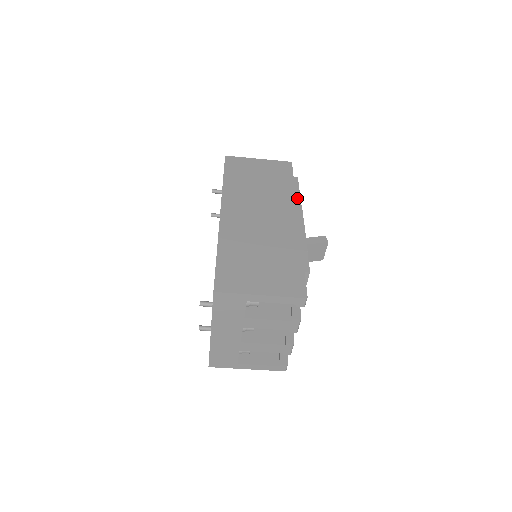
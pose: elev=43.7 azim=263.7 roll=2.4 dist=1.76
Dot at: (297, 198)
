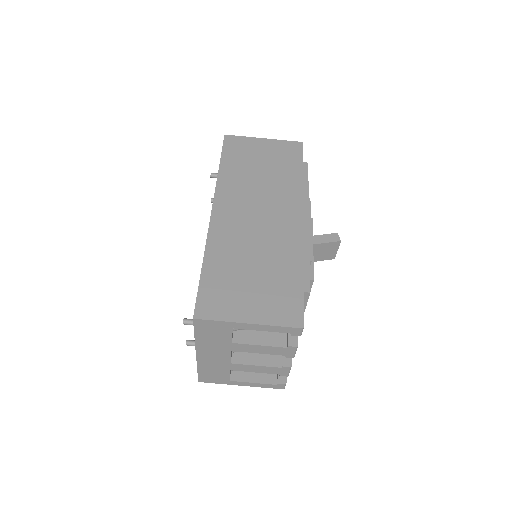
Dot at: (304, 191)
